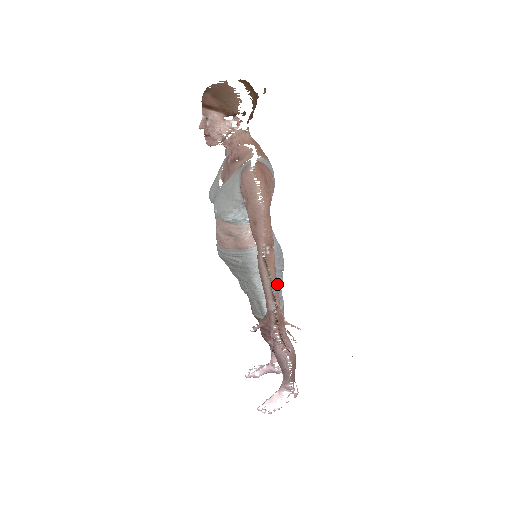
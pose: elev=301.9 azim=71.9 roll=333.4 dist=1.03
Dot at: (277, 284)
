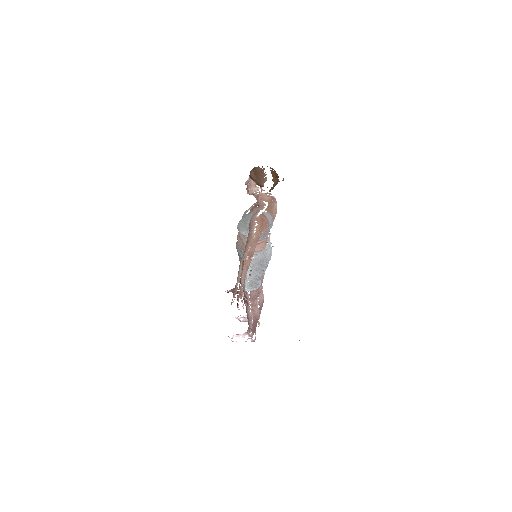
Dot at: (257, 276)
